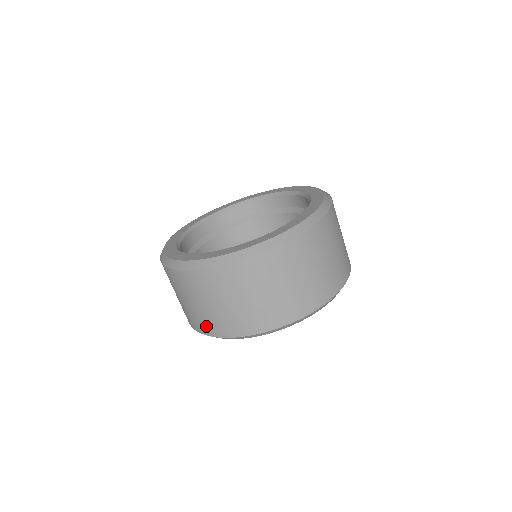
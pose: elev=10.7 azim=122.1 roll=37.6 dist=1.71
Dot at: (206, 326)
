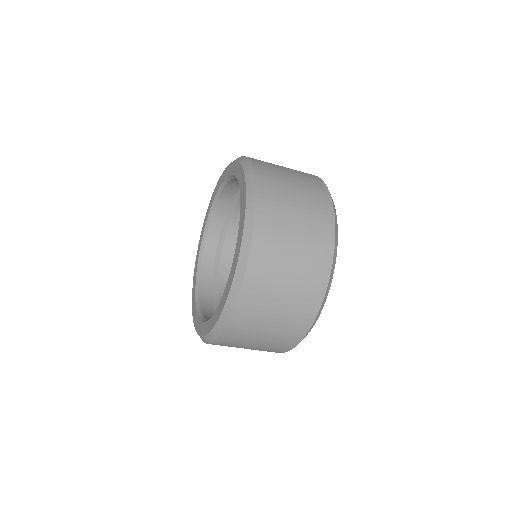
Dot at: (275, 351)
